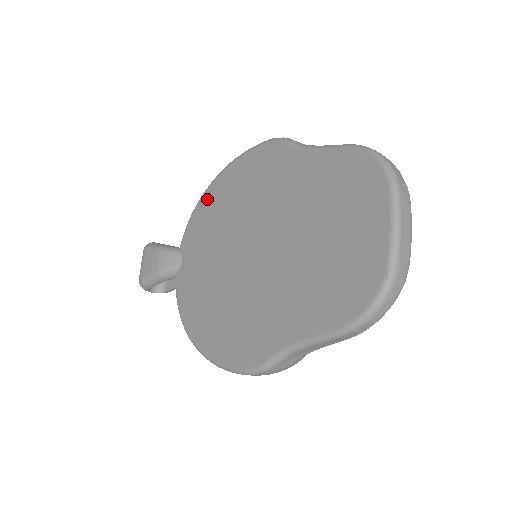
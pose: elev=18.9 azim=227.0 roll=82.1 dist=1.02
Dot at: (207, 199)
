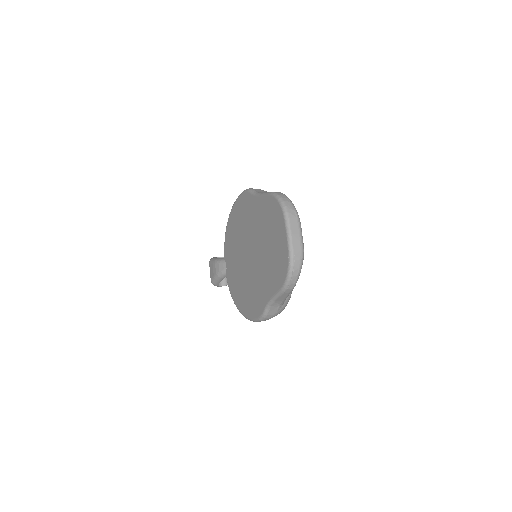
Dot at: (228, 228)
